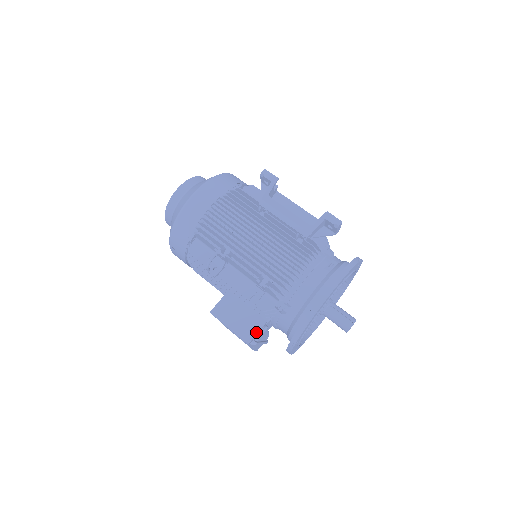
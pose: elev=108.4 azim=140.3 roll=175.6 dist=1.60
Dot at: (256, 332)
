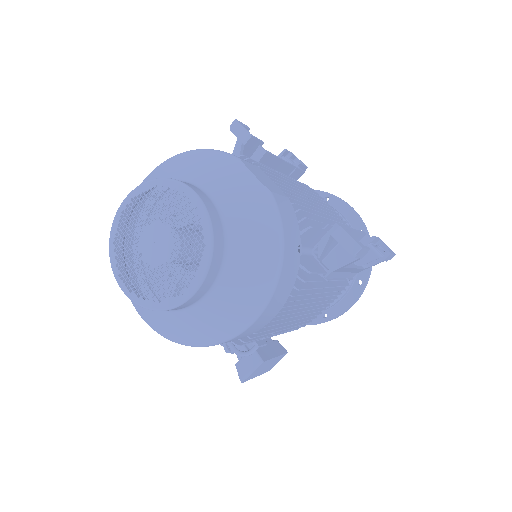
Dot at: occluded
